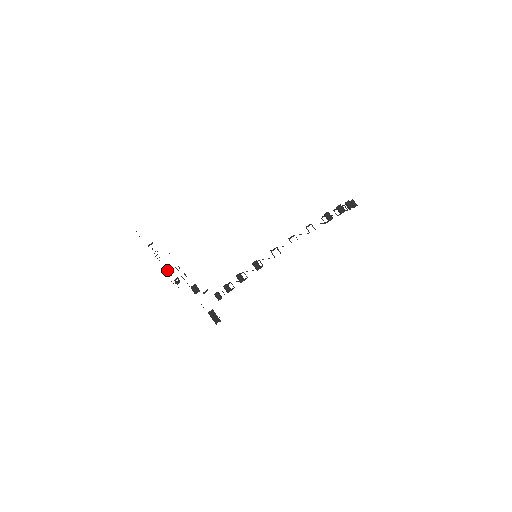
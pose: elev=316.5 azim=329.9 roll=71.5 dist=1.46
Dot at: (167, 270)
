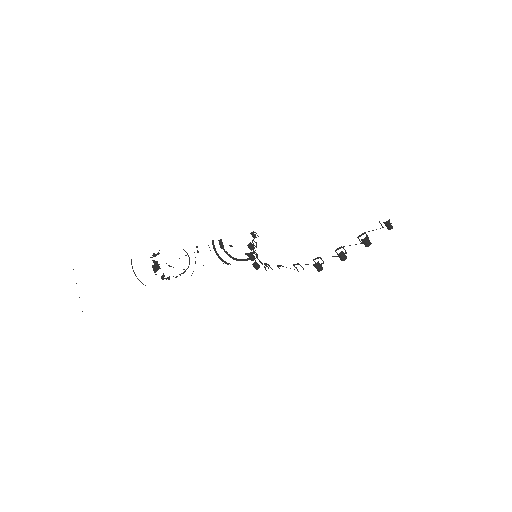
Dot at: (166, 279)
